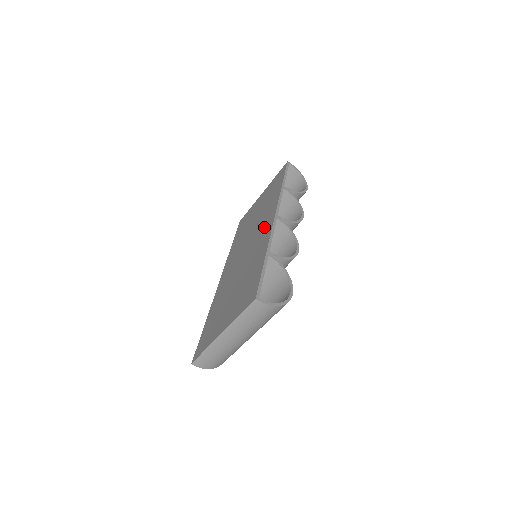
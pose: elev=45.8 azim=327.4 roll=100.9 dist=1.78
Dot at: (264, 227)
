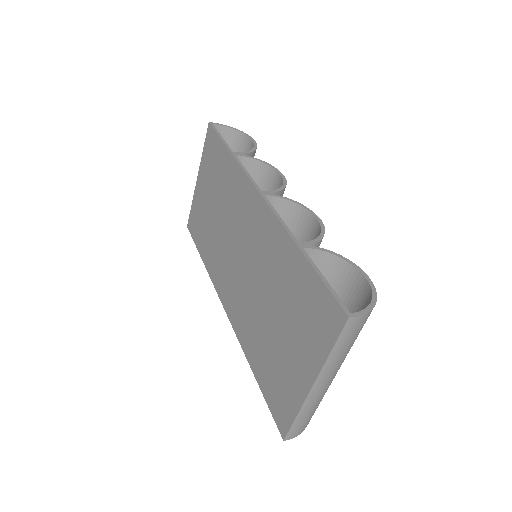
Dot at: (251, 216)
